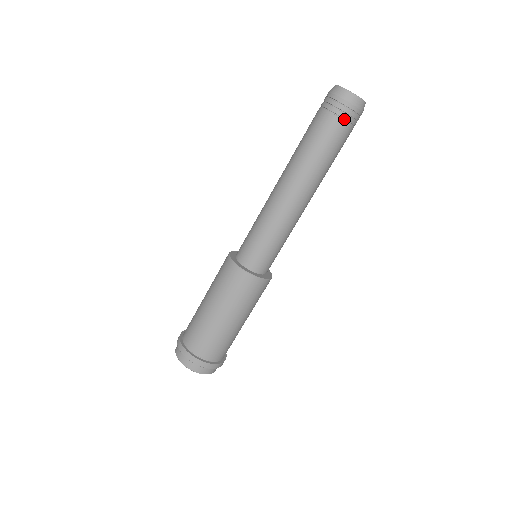
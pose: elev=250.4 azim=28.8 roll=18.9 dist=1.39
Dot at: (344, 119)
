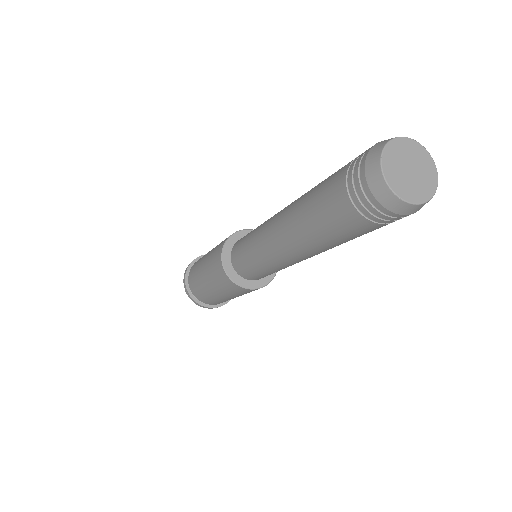
Dot at: (390, 221)
